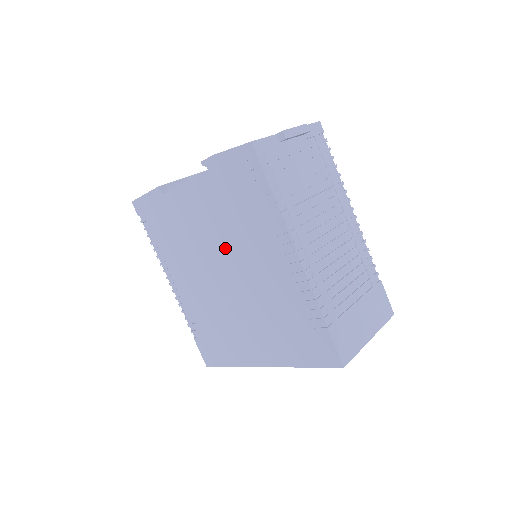
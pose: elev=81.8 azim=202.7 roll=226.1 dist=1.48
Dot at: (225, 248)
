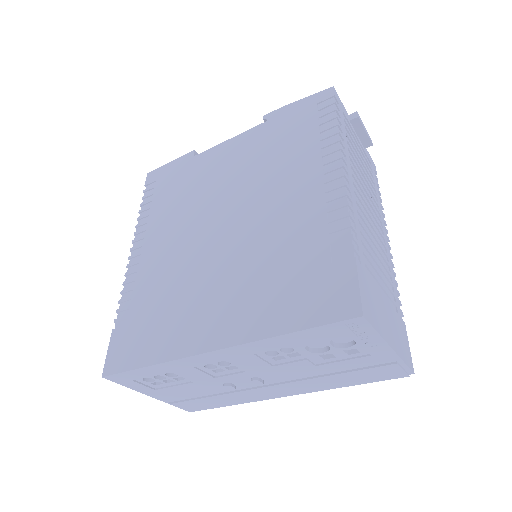
Dot at: (243, 192)
